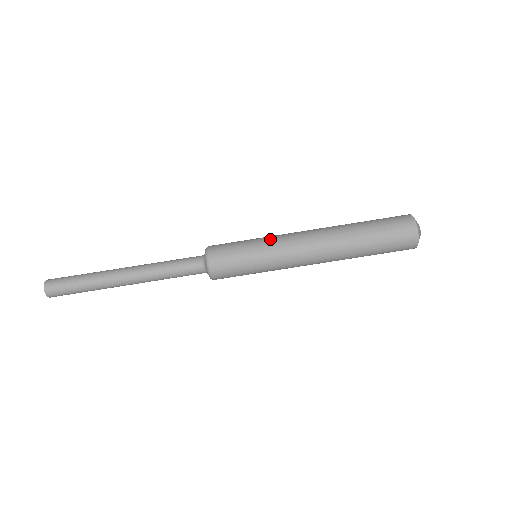
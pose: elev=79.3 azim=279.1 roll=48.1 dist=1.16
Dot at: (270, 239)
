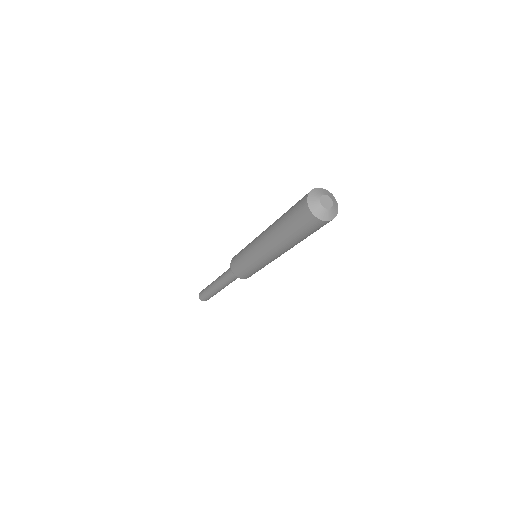
Dot at: (257, 264)
